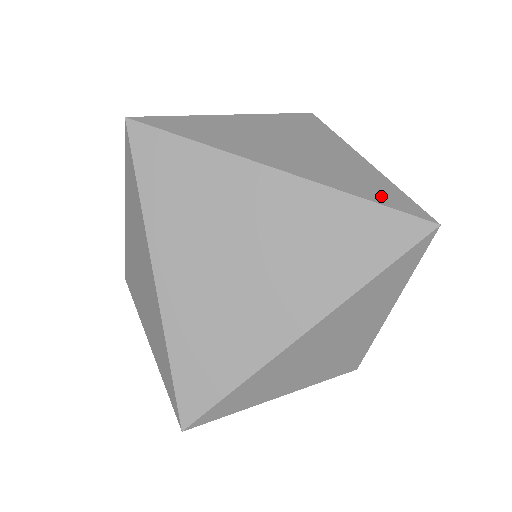
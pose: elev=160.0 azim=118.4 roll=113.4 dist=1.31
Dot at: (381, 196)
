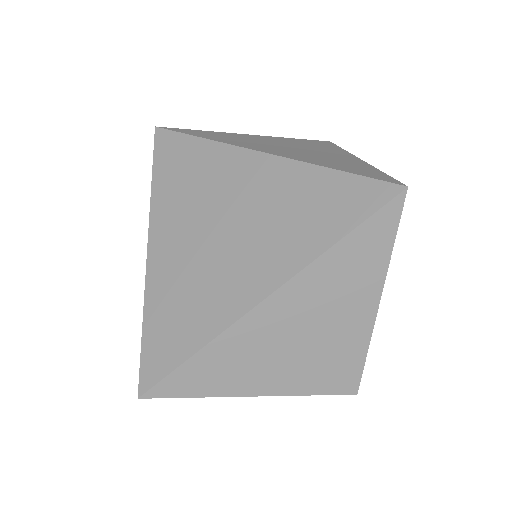
Dot at: (354, 170)
